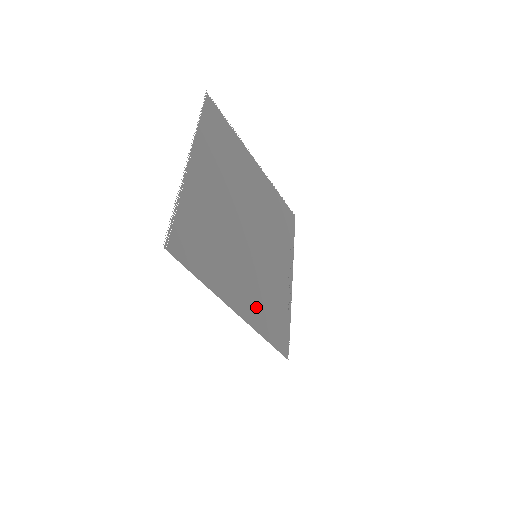
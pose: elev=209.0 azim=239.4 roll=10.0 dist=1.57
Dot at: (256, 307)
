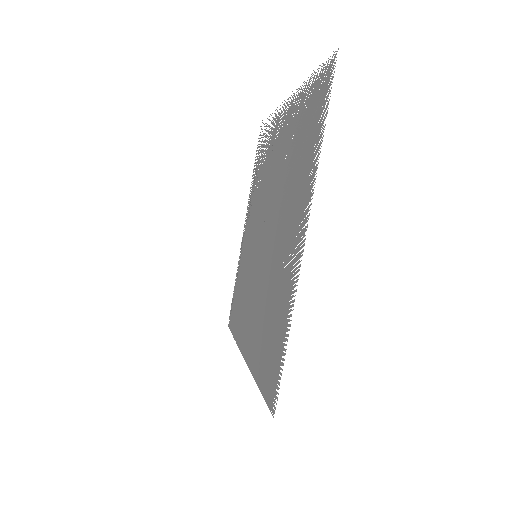
Dot at: (243, 320)
